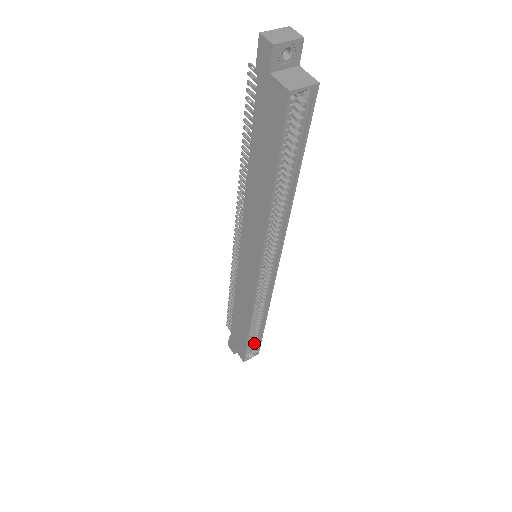
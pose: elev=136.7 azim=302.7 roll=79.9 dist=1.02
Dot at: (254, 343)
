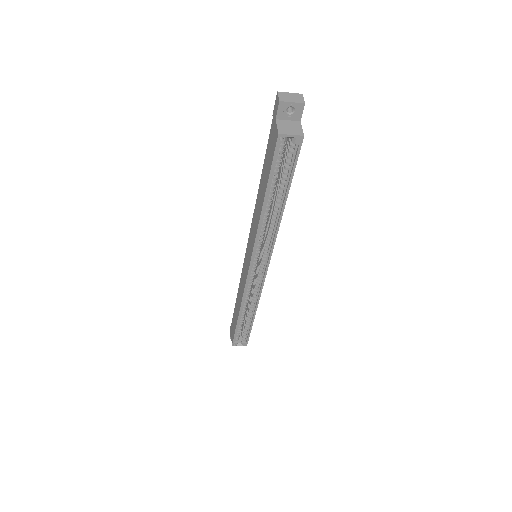
Dot at: (244, 333)
